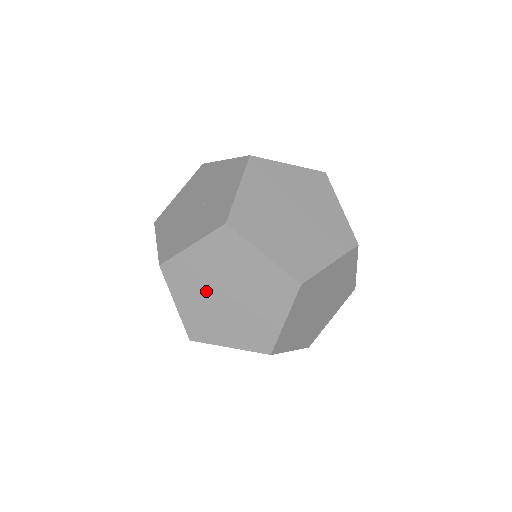
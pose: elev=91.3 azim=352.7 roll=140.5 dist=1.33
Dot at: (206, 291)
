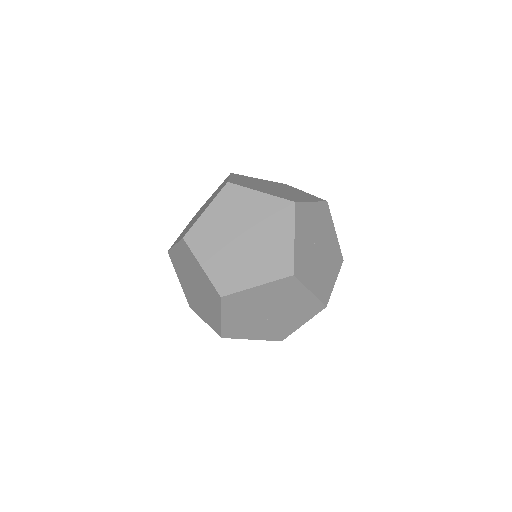
Dot at: occluded
